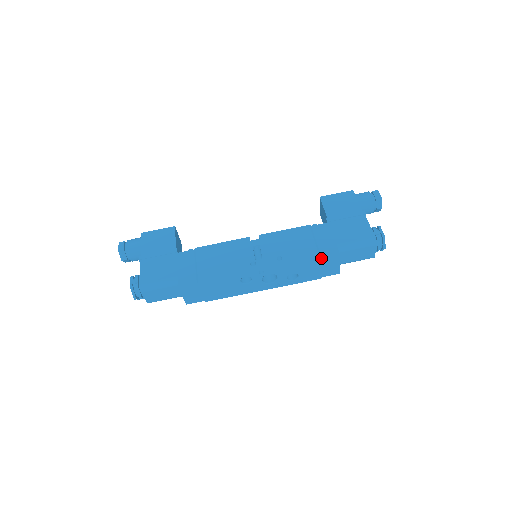
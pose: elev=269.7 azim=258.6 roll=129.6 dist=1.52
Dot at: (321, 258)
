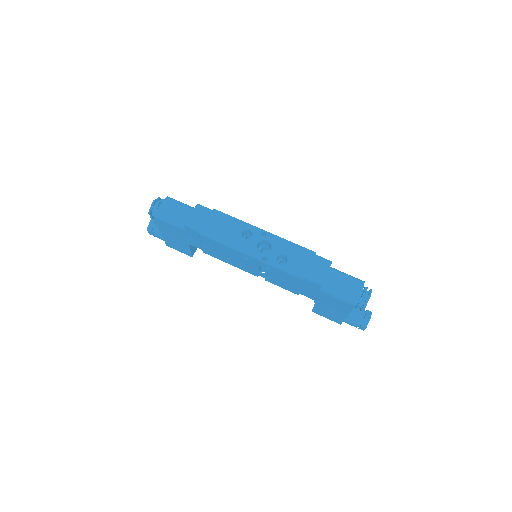
Dot at: occluded
